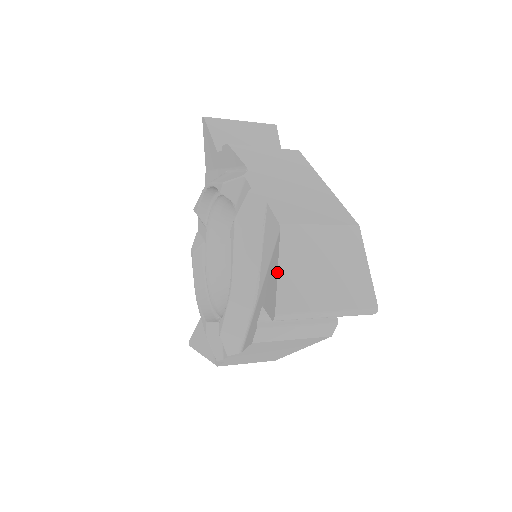
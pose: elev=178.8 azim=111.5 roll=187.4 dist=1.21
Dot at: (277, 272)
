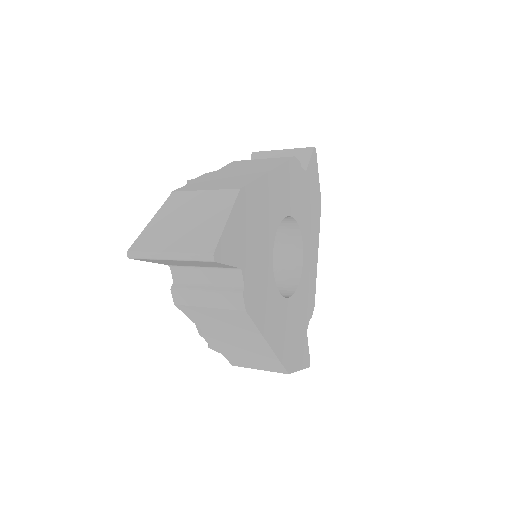
Dot at: (148, 224)
